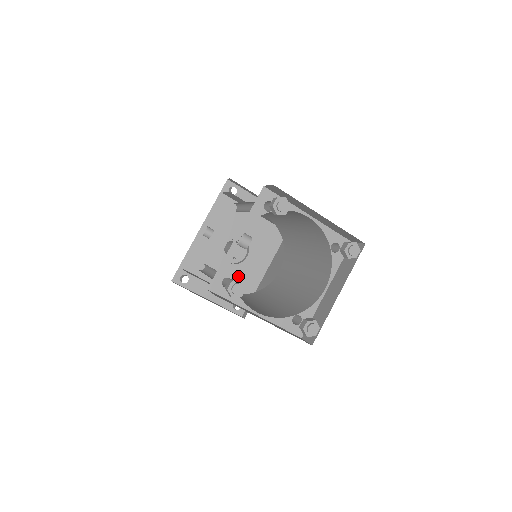
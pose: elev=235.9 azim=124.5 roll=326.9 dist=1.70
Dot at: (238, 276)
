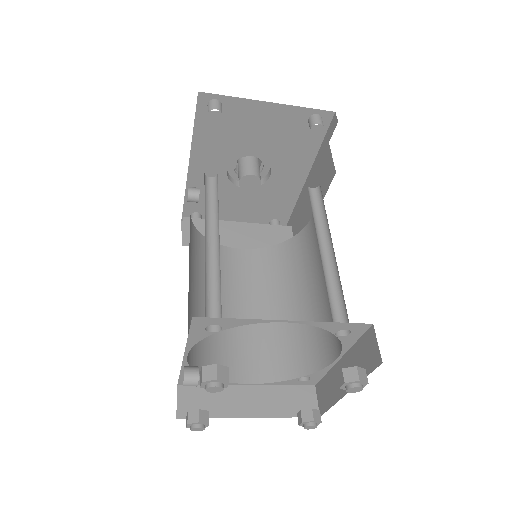
Dot at: (265, 197)
